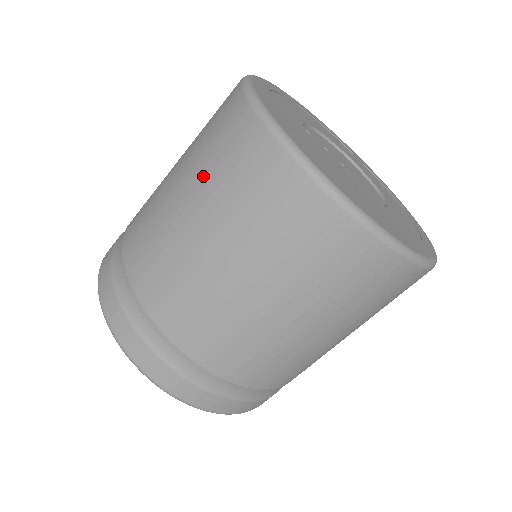
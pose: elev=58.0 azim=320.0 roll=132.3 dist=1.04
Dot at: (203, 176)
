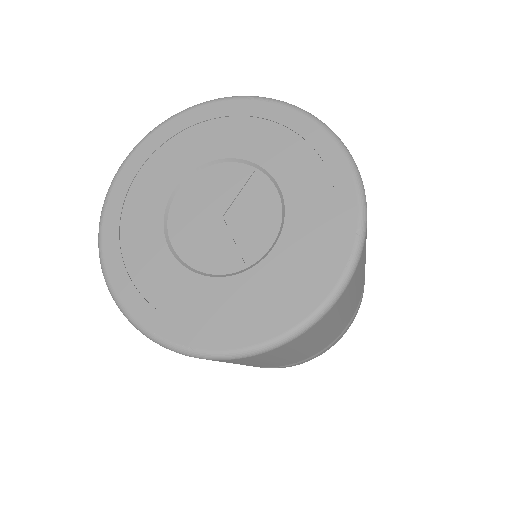
Dot at: occluded
